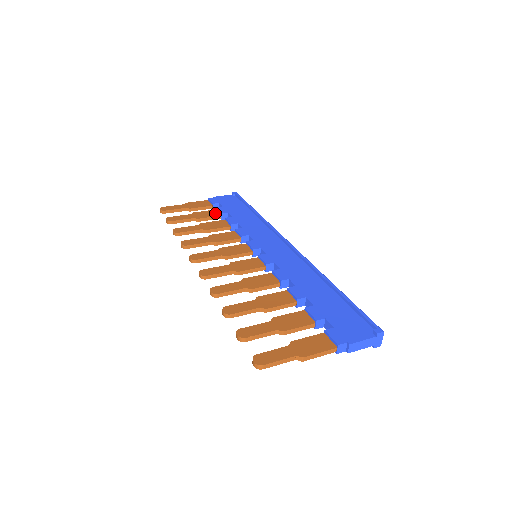
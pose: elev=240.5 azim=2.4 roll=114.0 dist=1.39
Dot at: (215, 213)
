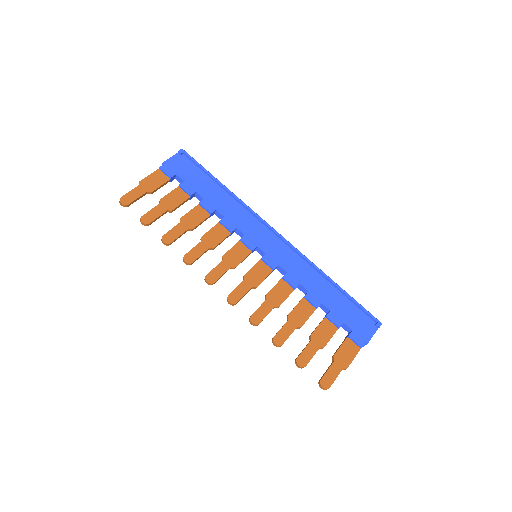
Dot at: (182, 194)
